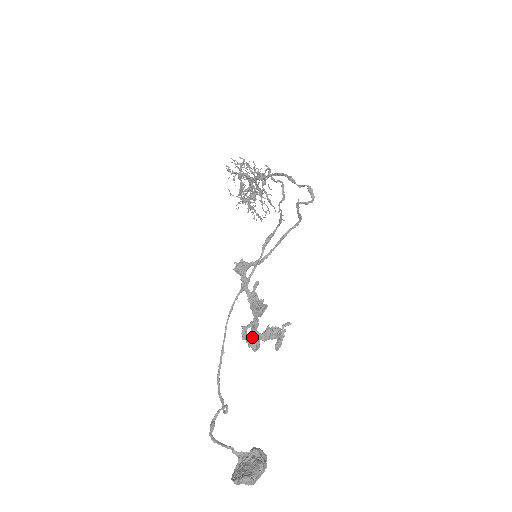
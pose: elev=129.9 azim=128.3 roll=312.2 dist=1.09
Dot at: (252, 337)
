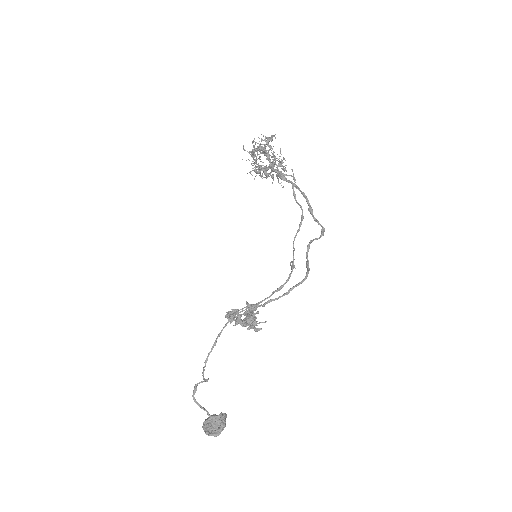
Dot at: (235, 325)
